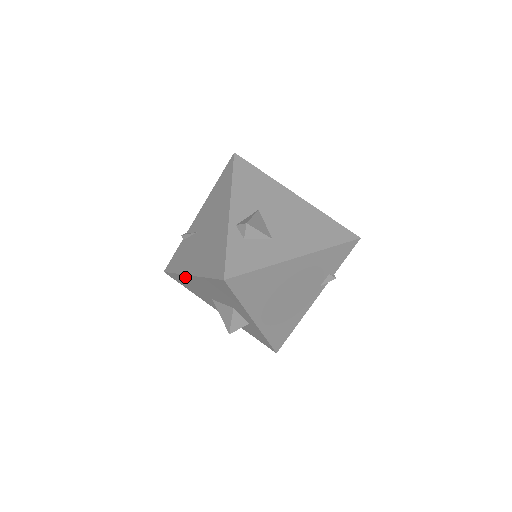
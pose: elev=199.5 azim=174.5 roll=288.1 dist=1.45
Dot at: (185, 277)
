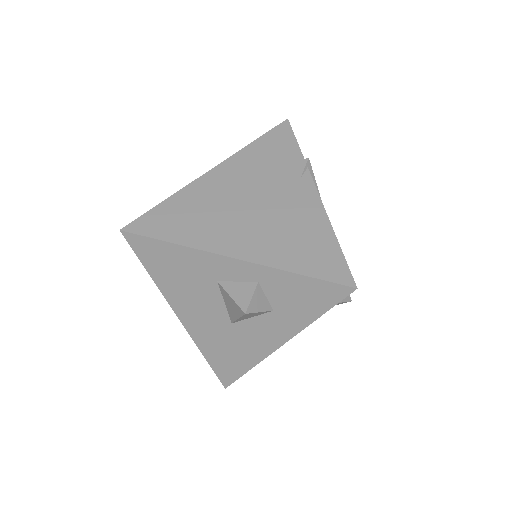
Dot at: (196, 337)
